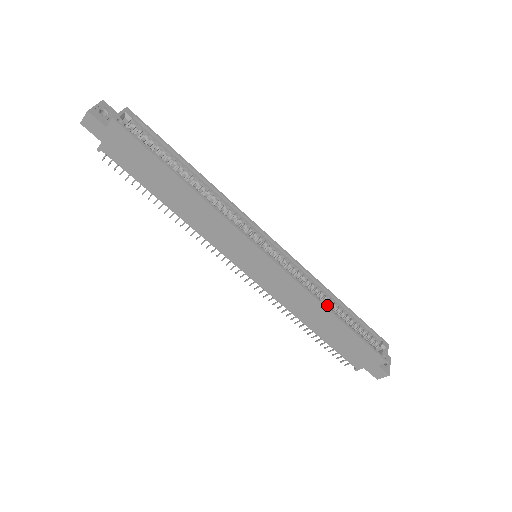
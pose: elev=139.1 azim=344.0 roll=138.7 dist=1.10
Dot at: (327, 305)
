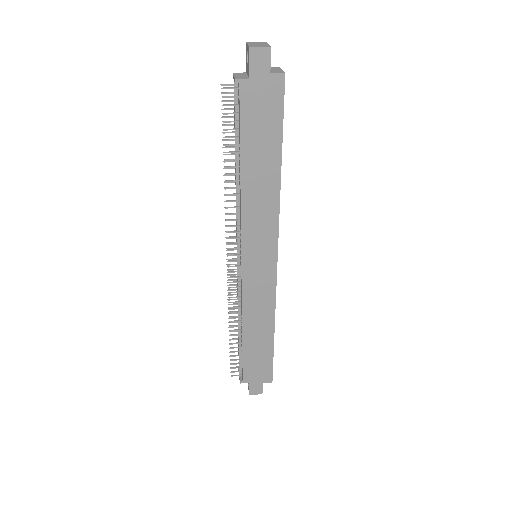
Dot at: occluded
